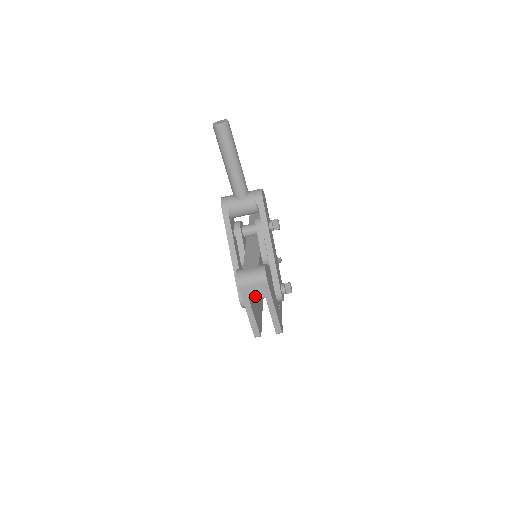
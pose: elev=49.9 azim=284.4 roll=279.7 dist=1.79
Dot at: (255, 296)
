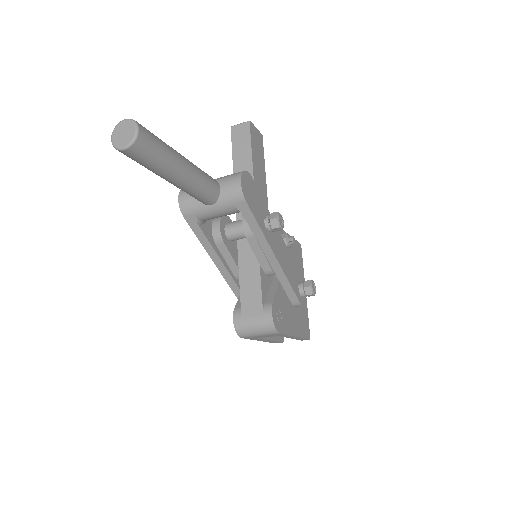
Dot at: occluded
